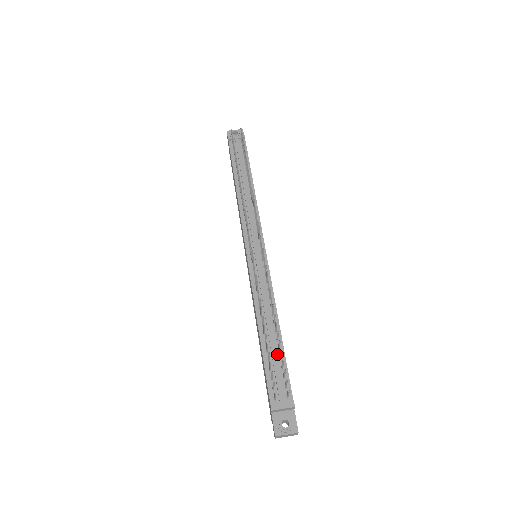
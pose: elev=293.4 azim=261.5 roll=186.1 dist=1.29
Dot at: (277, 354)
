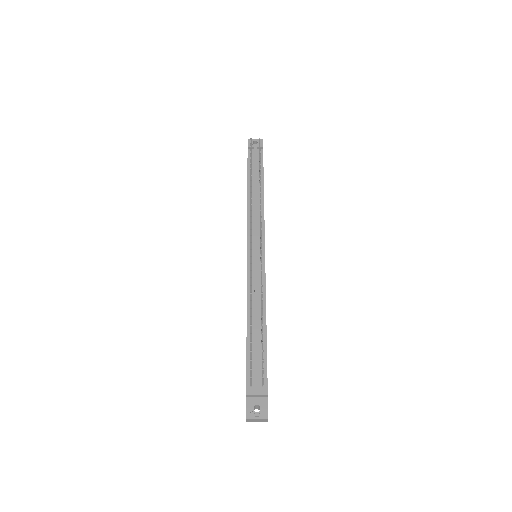
Dot at: (260, 346)
